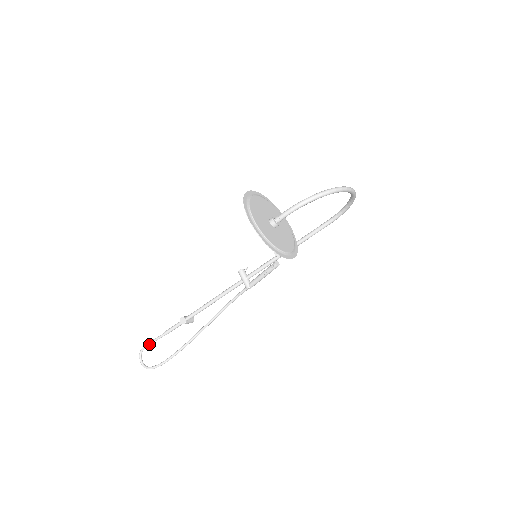
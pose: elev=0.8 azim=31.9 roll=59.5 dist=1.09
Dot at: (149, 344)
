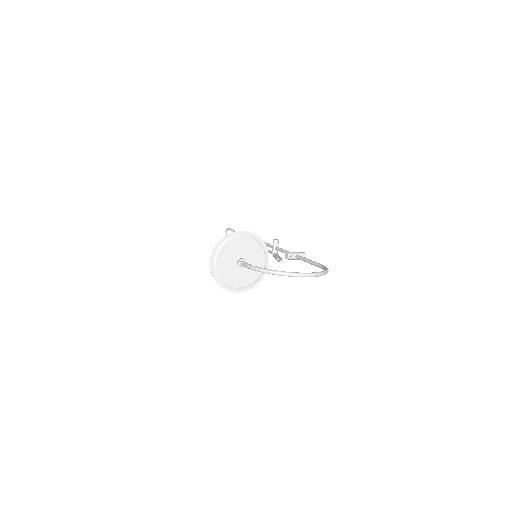
Dot at: (231, 230)
